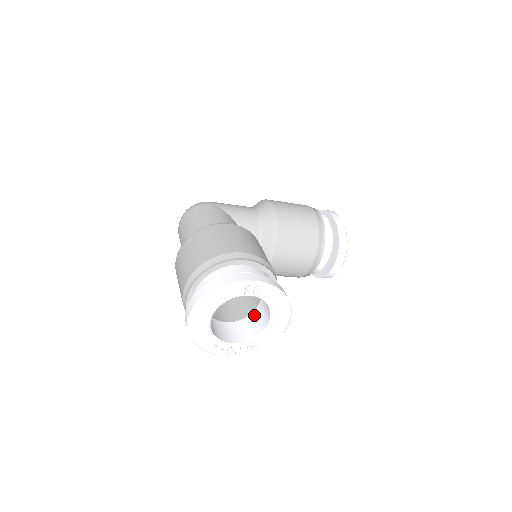
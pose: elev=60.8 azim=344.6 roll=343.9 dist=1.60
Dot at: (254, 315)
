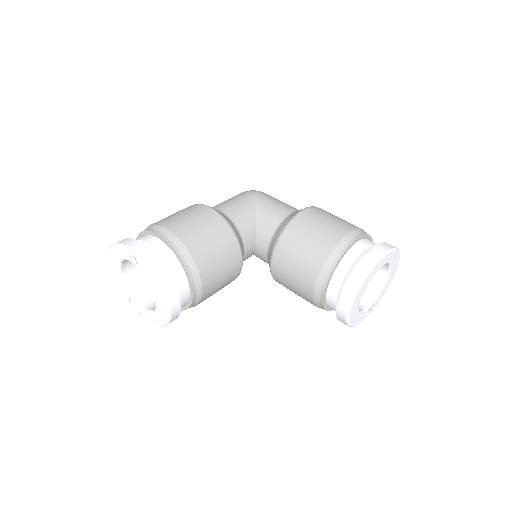
Dot at: occluded
